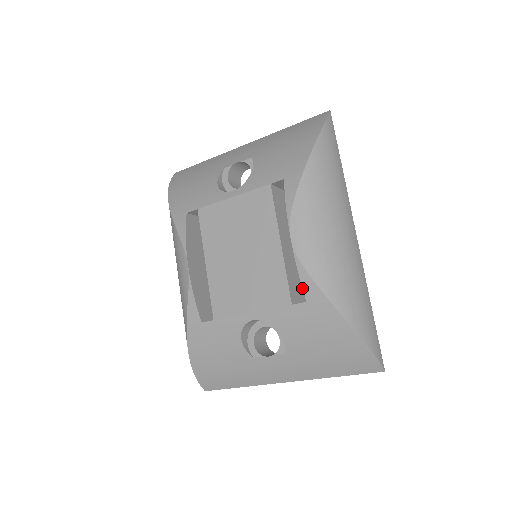
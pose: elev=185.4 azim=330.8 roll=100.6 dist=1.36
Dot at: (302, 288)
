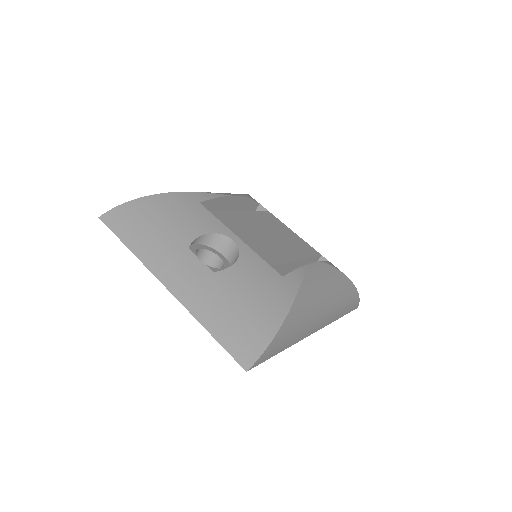
Dot at: occluded
